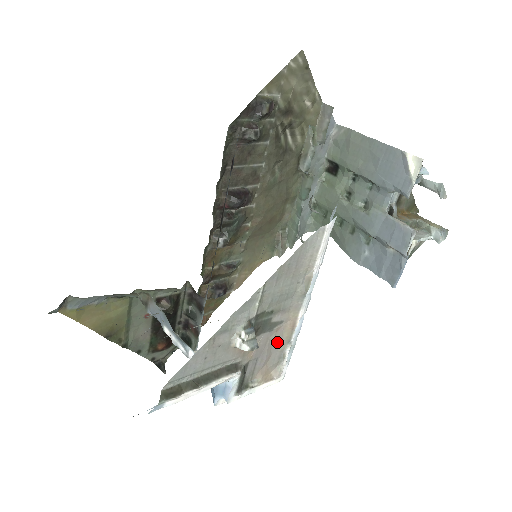
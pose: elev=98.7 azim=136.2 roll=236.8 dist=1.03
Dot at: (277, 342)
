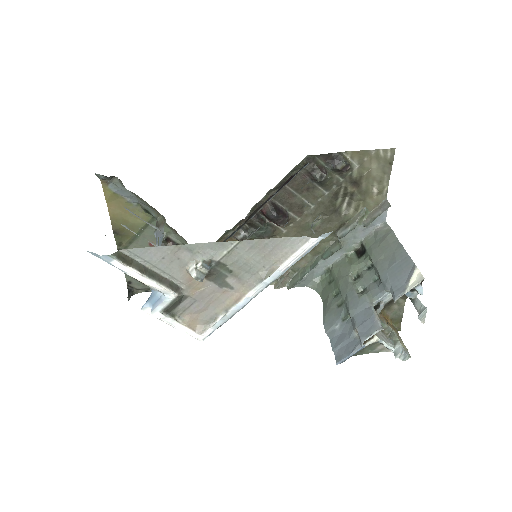
Dot at: (218, 302)
